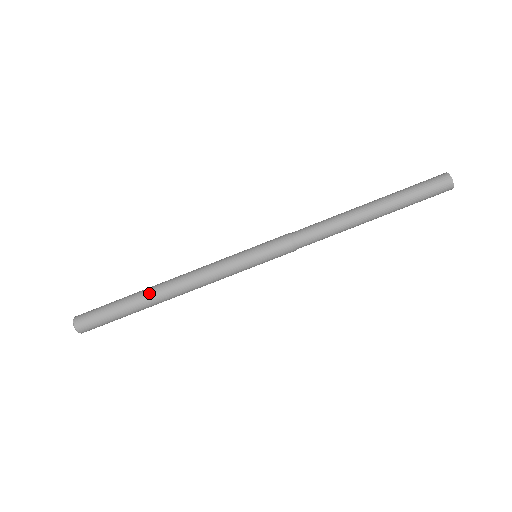
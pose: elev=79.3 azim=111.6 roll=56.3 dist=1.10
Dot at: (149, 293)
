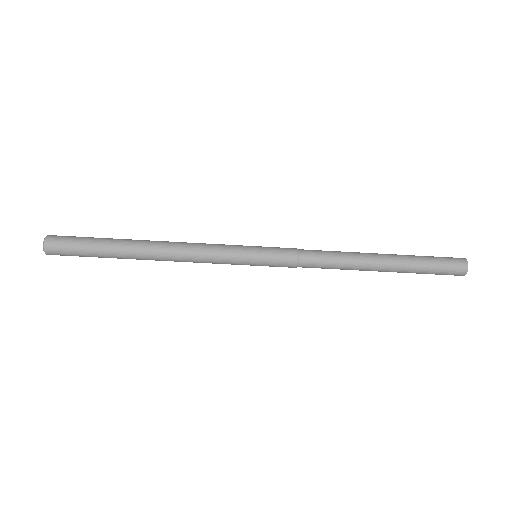
Dot at: (136, 242)
